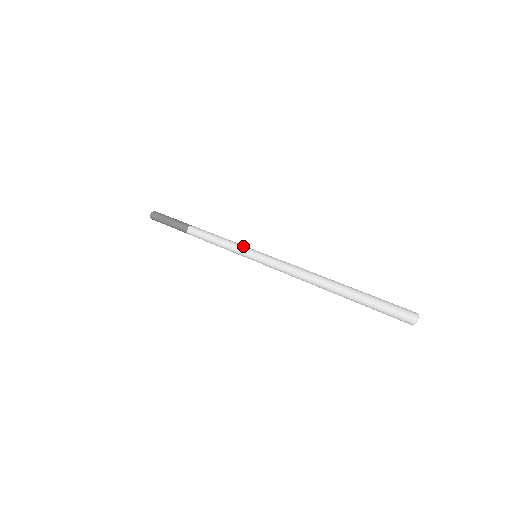
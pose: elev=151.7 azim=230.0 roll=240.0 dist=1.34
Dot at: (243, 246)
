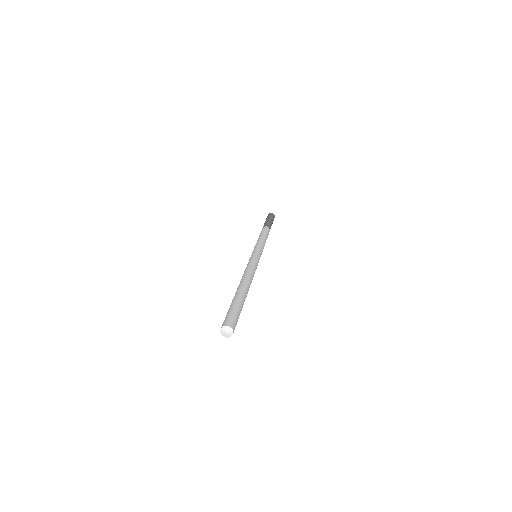
Dot at: (262, 248)
